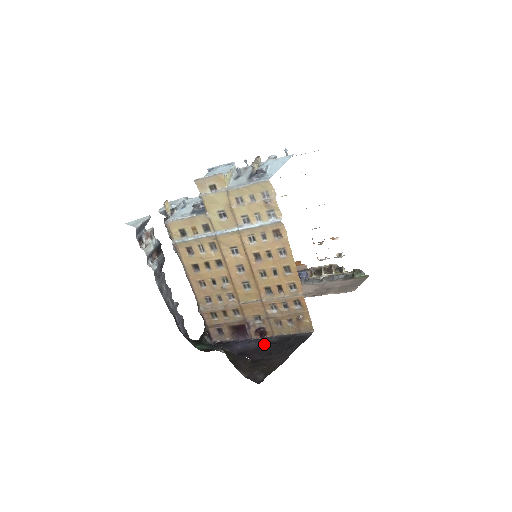
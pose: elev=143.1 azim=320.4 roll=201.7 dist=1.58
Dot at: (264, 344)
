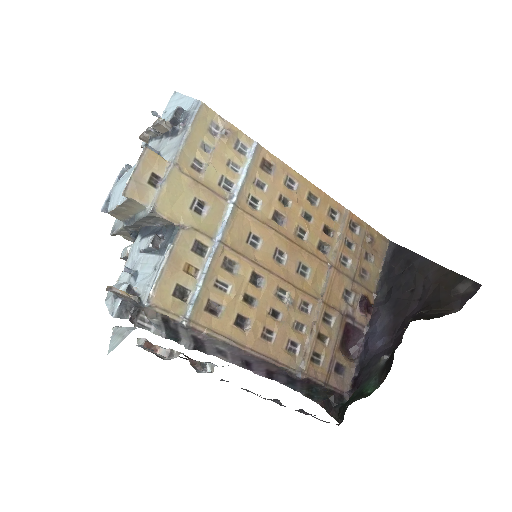
Dot at: (387, 304)
